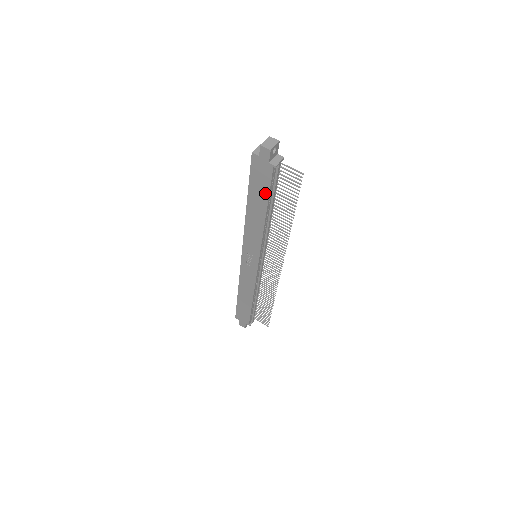
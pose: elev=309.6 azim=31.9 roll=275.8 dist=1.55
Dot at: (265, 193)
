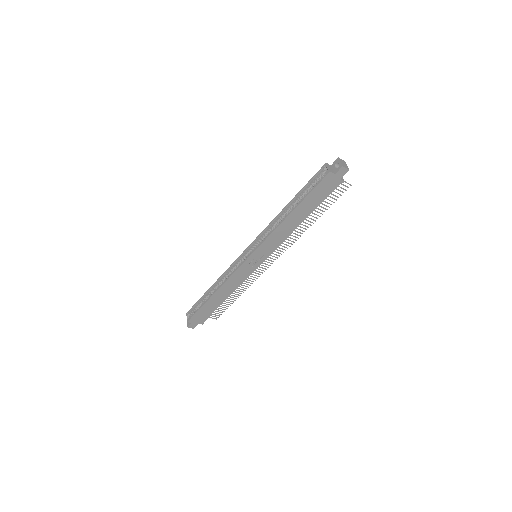
Dot at: (318, 202)
